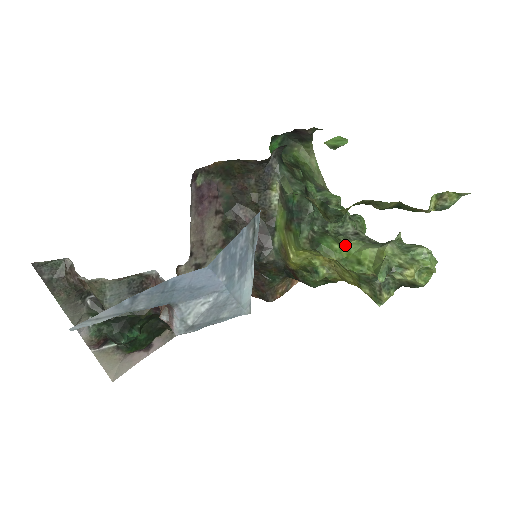
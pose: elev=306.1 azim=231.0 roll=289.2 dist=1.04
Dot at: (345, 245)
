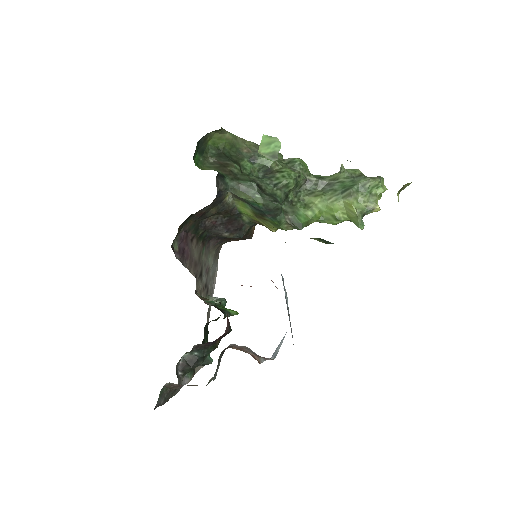
Dot at: (314, 207)
